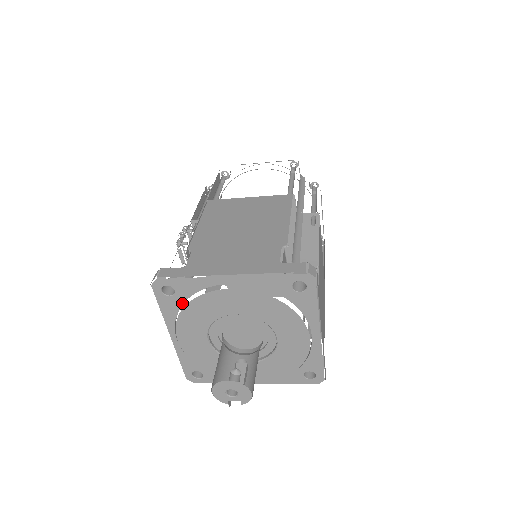
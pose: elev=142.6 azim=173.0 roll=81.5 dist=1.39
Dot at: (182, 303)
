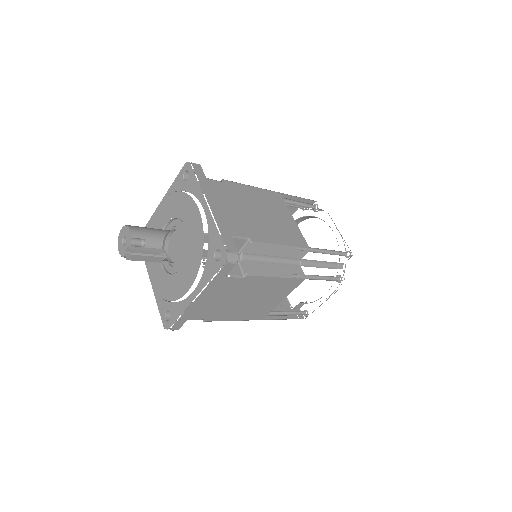
Dot at: occluded
